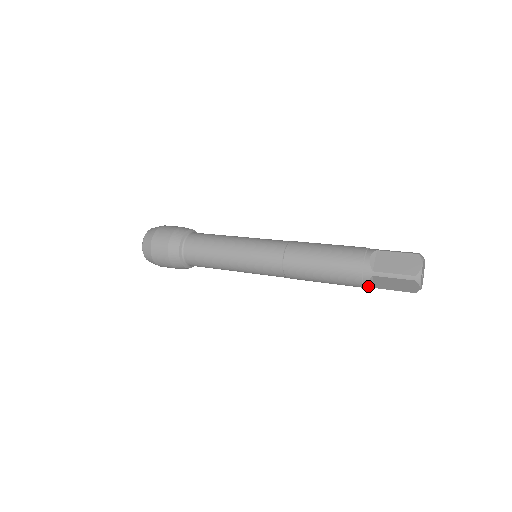
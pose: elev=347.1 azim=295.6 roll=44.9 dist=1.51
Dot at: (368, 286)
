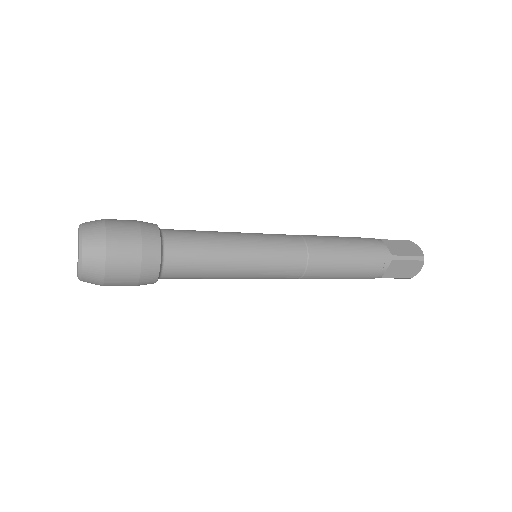
Dot at: (383, 274)
